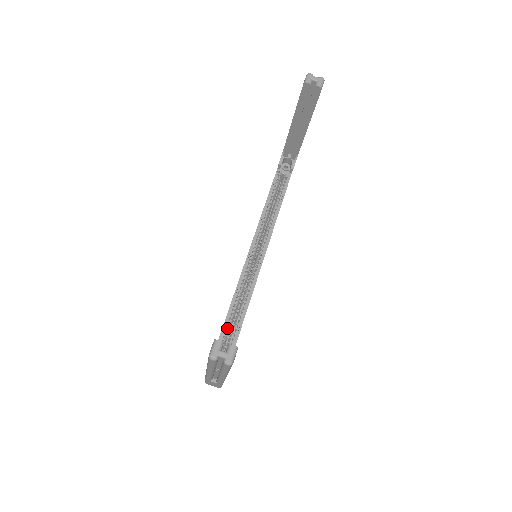
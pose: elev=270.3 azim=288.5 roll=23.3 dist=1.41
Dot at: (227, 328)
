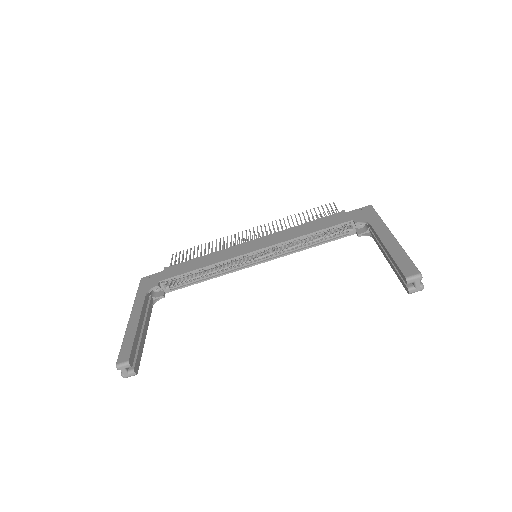
Dot at: (184, 276)
